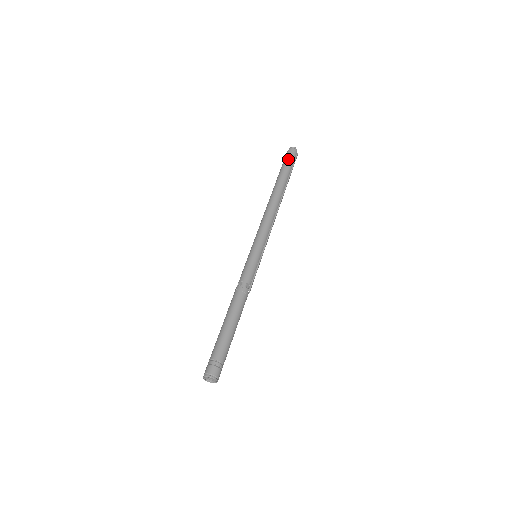
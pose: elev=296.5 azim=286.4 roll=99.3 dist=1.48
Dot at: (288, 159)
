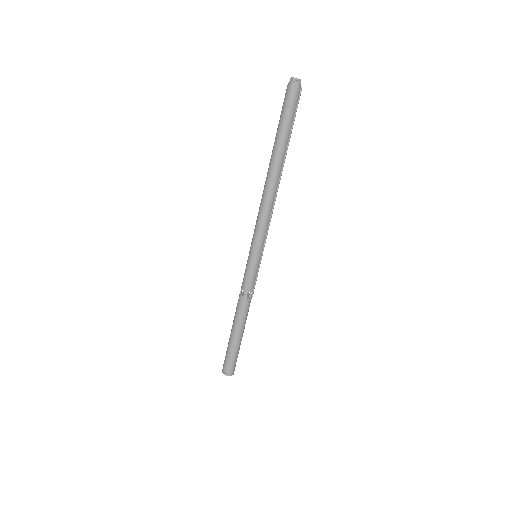
Dot at: (288, 107)
